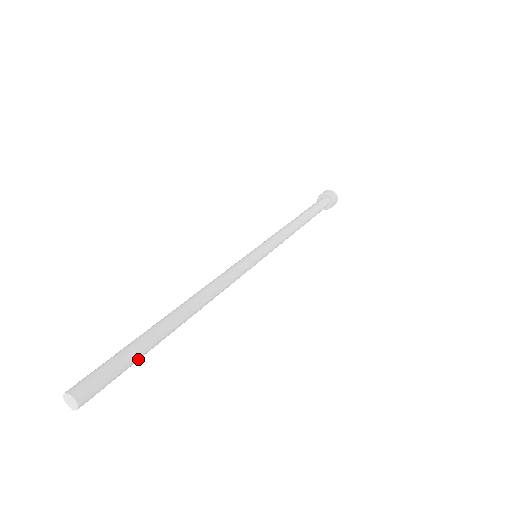
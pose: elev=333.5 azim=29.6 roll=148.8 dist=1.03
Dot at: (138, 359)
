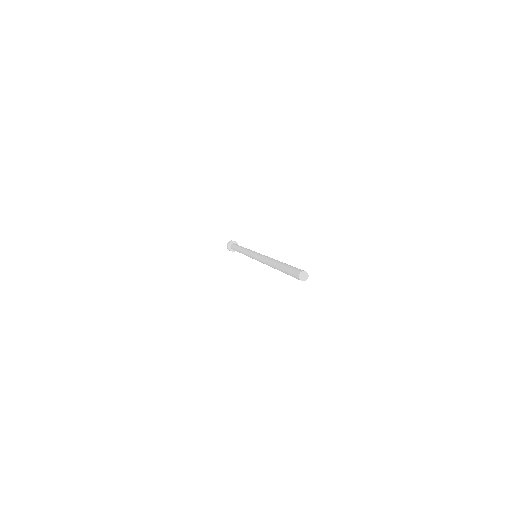
Dot at: occluded
